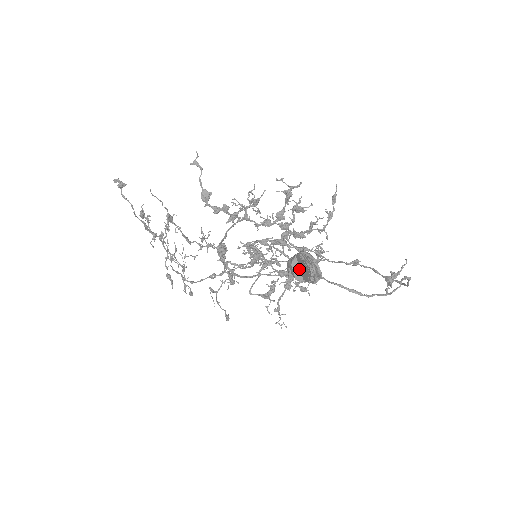
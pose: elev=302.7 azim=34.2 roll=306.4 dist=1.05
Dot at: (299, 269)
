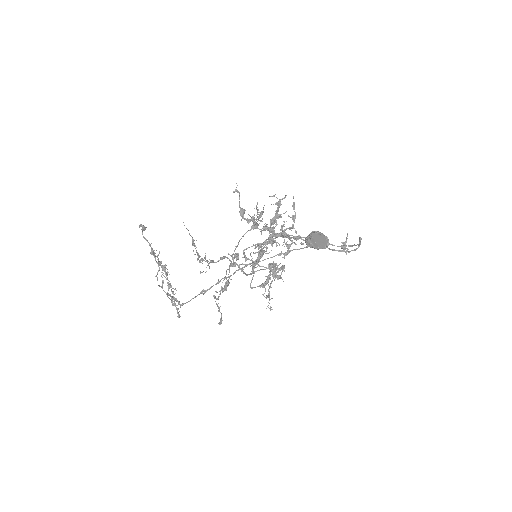
Dot at: (315, 242)
